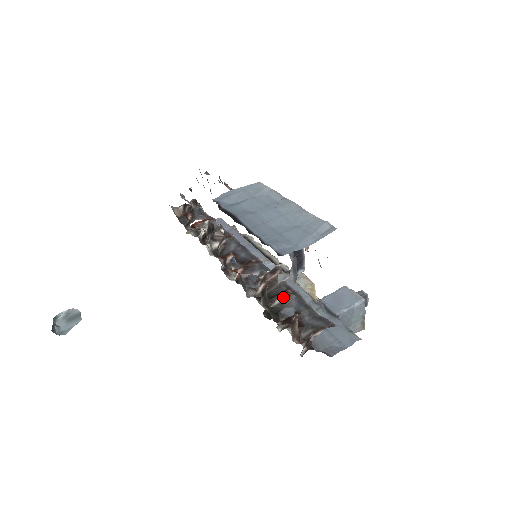
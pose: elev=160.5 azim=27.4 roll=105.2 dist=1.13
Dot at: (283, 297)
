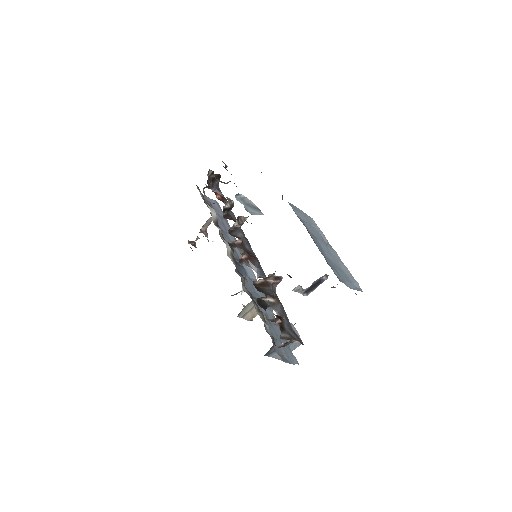
Dot at: (274, 300)
